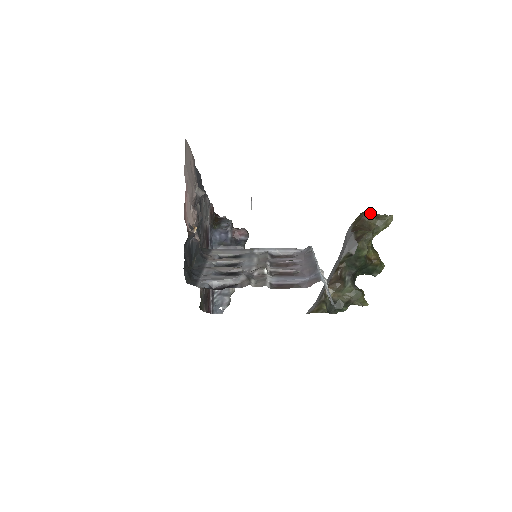
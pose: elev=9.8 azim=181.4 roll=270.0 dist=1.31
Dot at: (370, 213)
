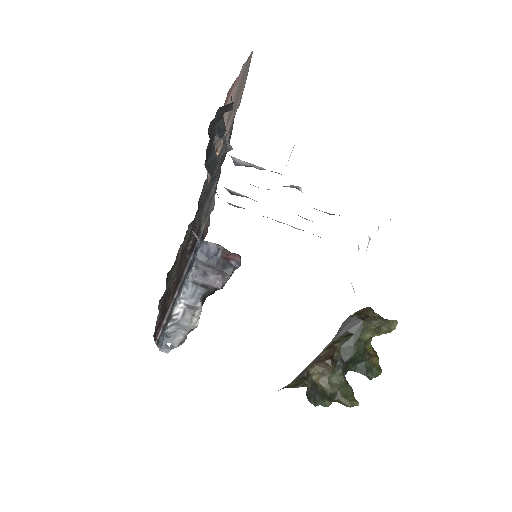
Dot at: (373, 310)
